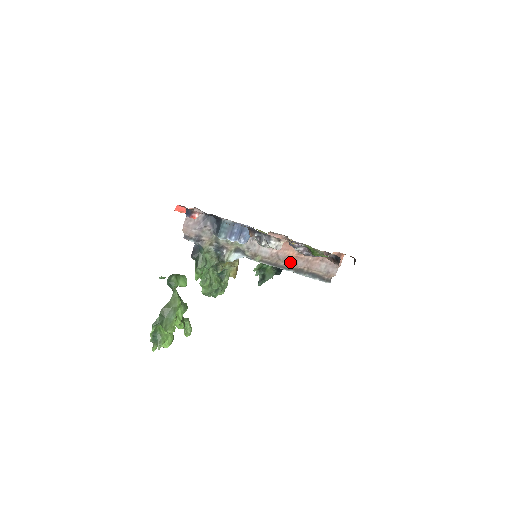
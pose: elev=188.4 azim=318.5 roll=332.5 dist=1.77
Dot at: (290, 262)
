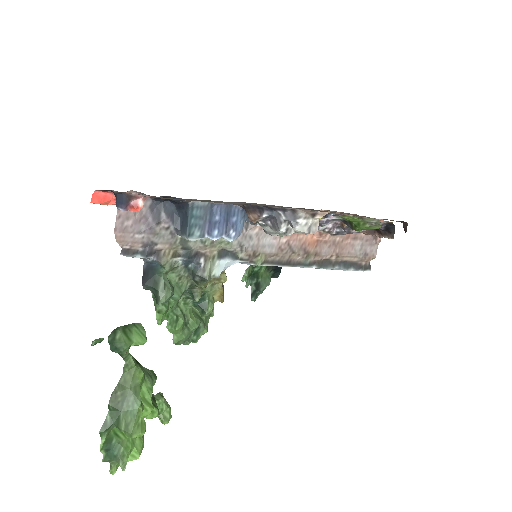
Dot at: (310, 252)
